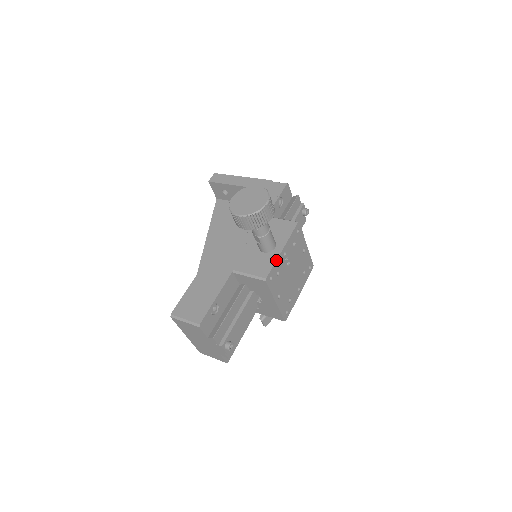
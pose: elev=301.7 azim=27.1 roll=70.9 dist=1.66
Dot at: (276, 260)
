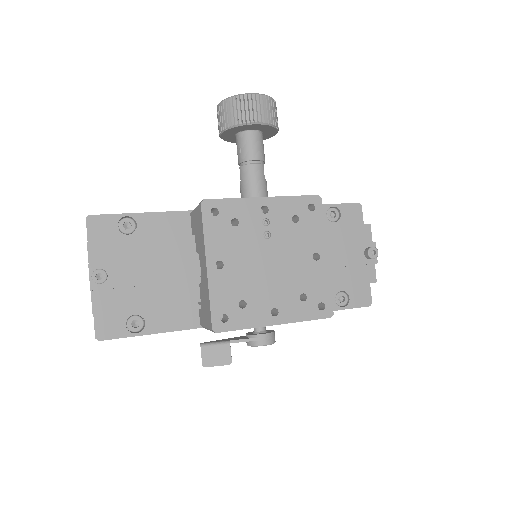
Dot at: occluded
